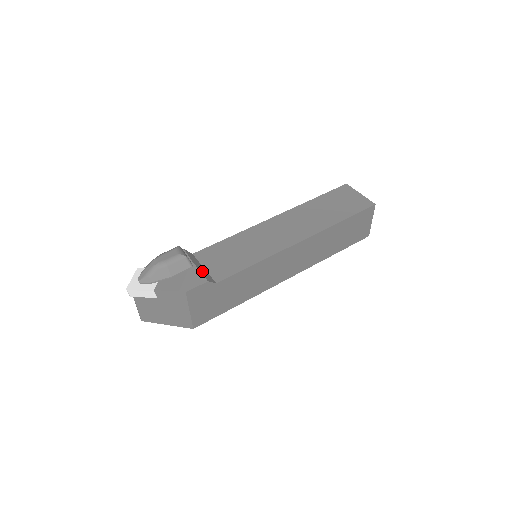
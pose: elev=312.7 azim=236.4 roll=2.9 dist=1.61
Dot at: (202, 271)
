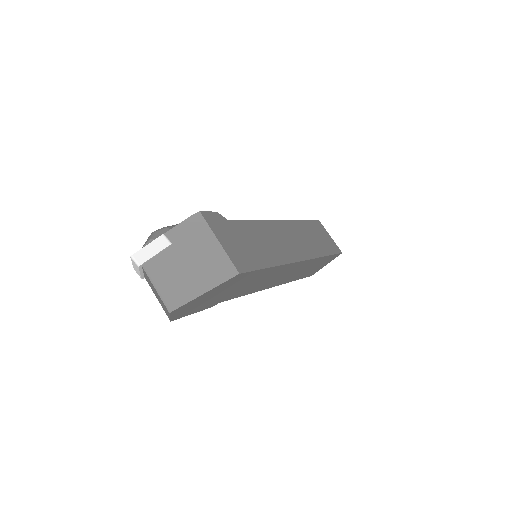
Dot at: occluded
